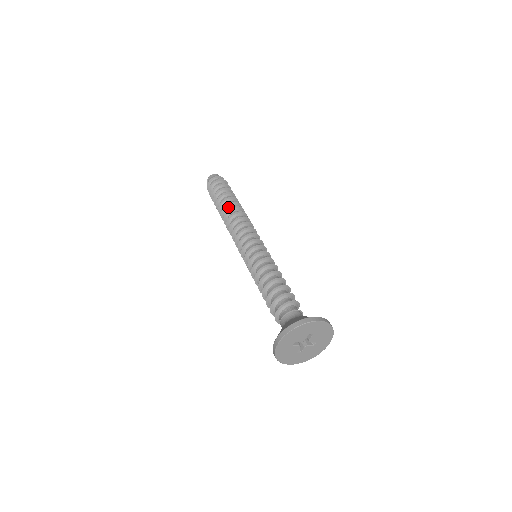
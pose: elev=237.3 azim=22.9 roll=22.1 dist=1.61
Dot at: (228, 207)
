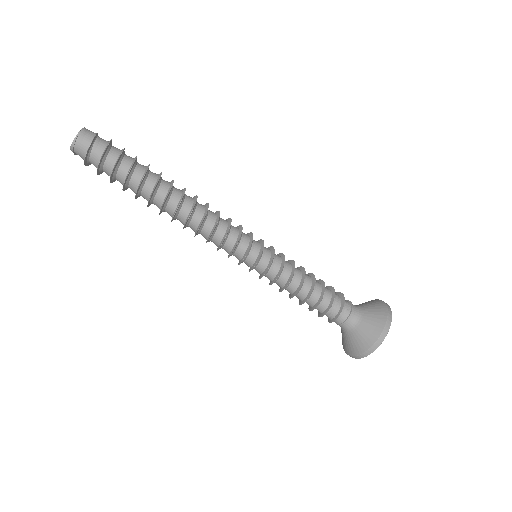
Dot at: (168, 201)
